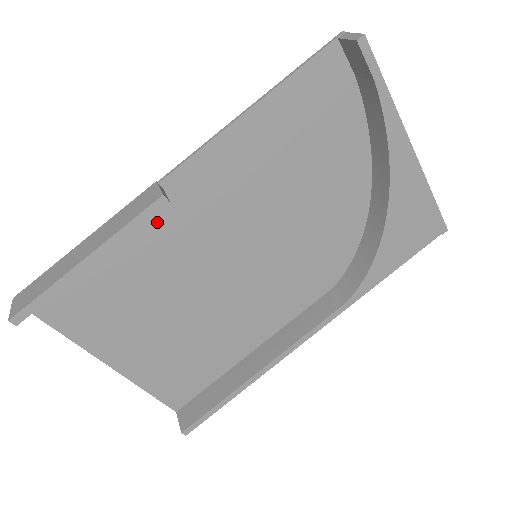
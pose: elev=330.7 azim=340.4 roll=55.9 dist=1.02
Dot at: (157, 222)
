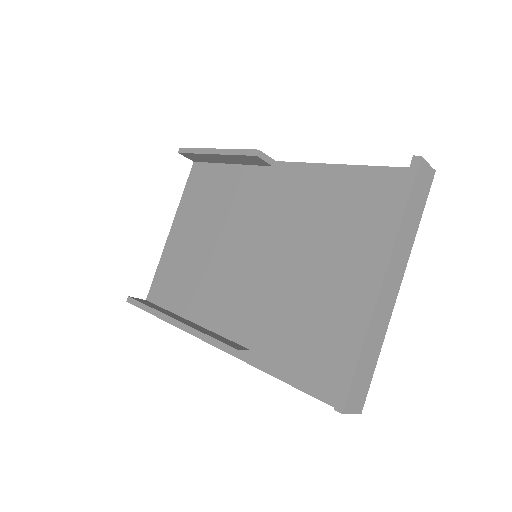
Dot at: (254, 180)
